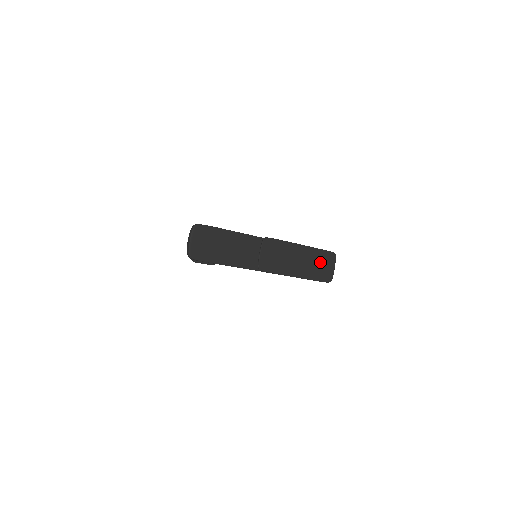
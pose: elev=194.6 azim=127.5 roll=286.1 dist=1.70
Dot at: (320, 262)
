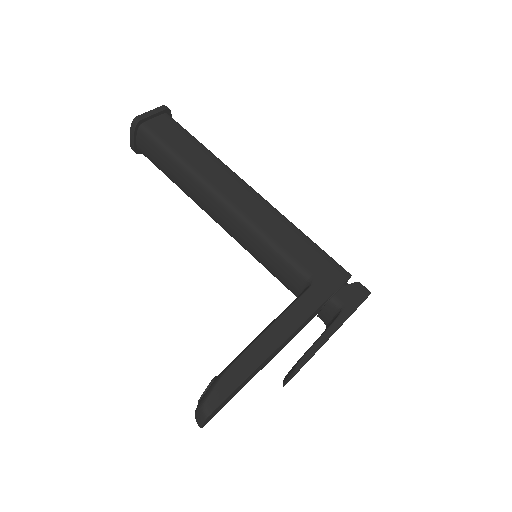
Dot at: occluded
